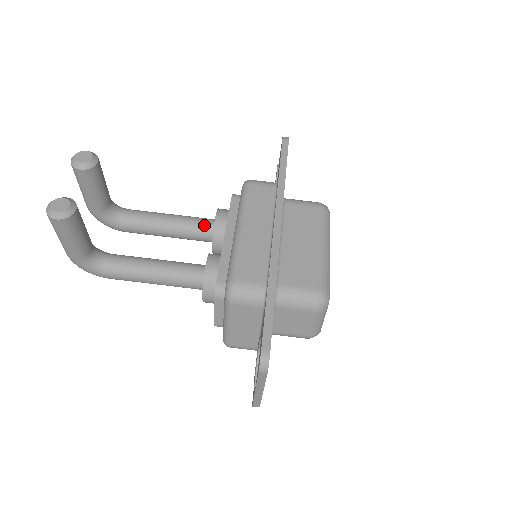
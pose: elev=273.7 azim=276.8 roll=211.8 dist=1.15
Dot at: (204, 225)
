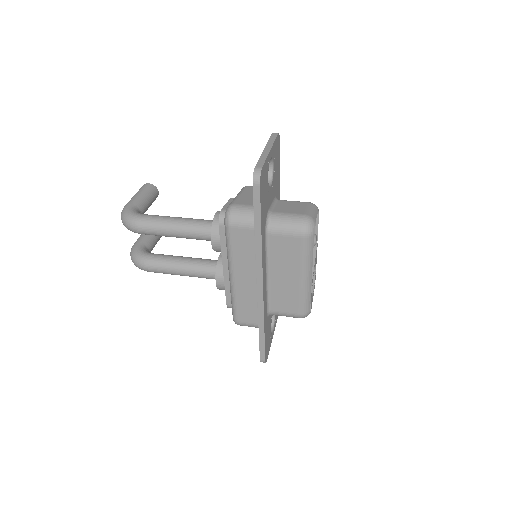
Dot at: occluded
